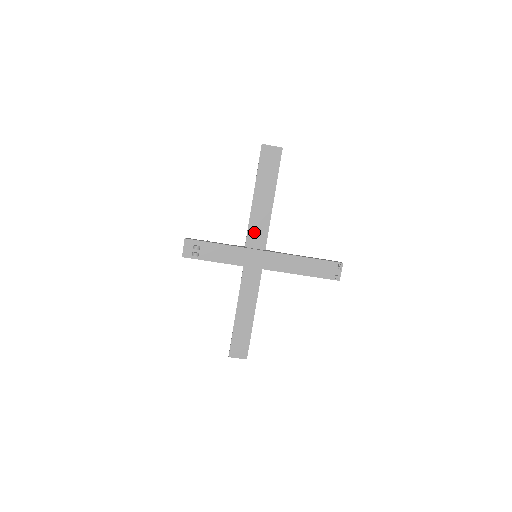
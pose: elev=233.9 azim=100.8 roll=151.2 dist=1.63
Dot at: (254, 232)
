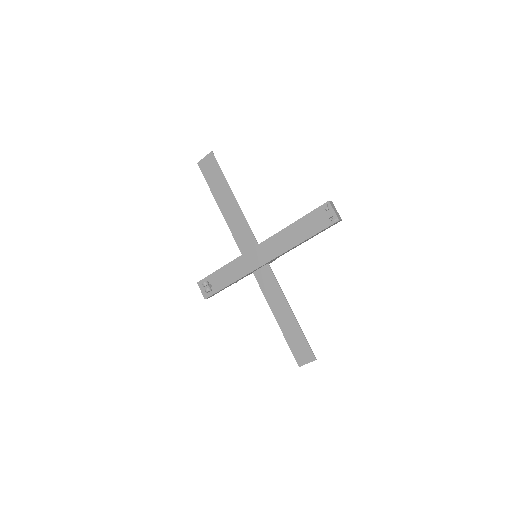
Dot at: (240, 237)
